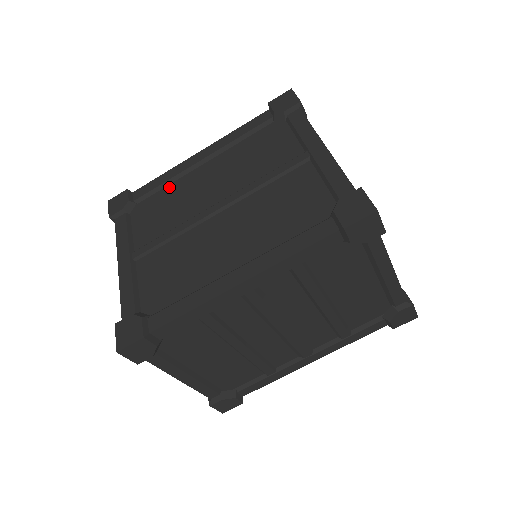
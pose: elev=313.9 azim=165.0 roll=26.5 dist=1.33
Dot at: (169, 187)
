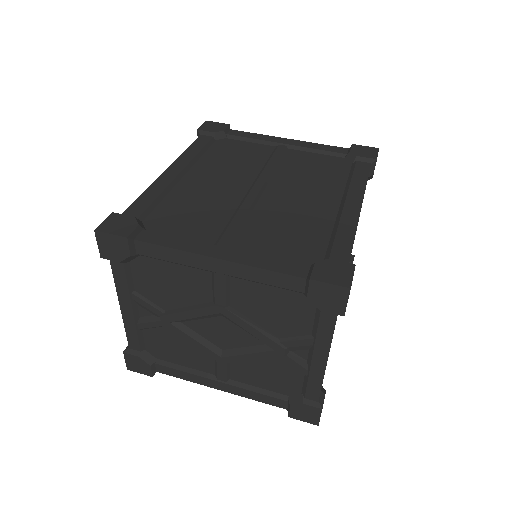
Dot at: (169, 198)
